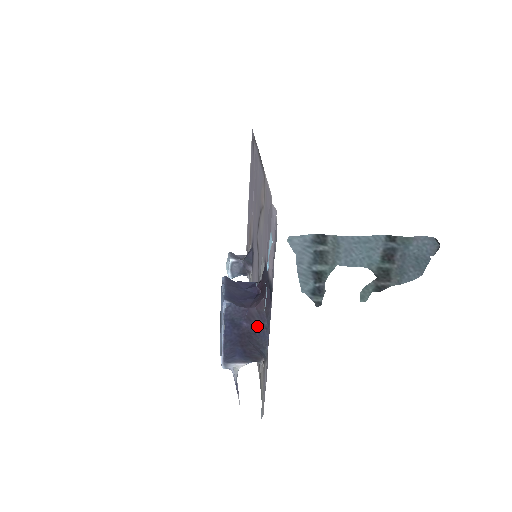
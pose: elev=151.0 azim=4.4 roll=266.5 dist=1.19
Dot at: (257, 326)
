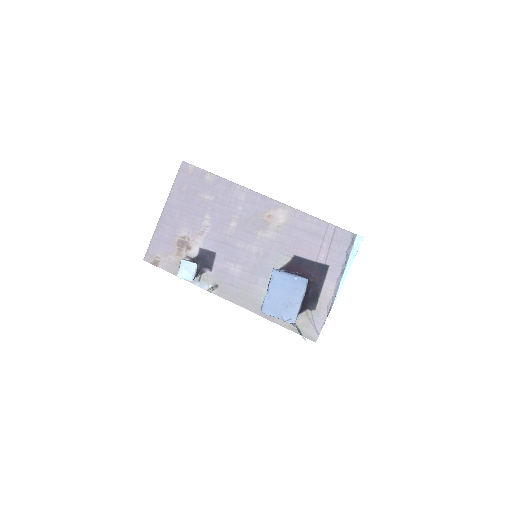
Dot at: (315, 290)
